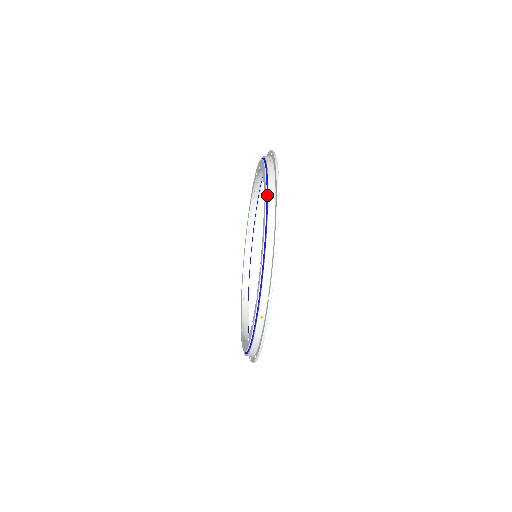
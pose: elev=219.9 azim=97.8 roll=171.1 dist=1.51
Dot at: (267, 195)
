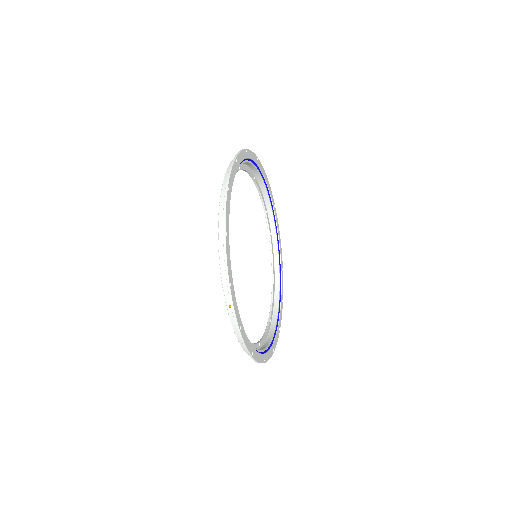
Dot at: (222, 187)
